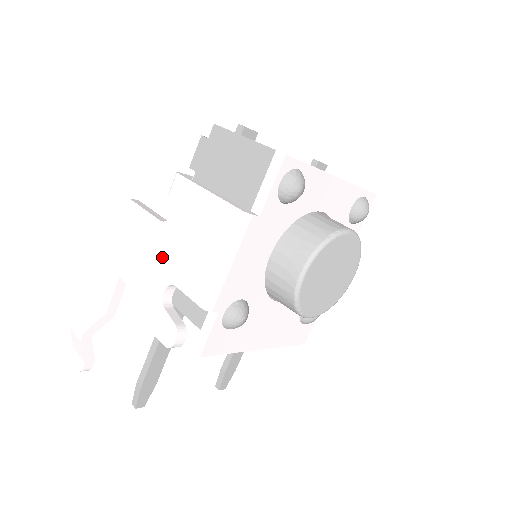
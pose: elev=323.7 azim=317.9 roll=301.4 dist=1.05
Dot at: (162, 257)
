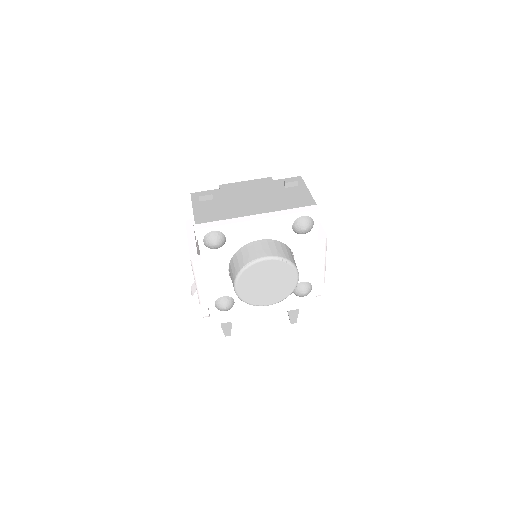
Dot at: occluded
